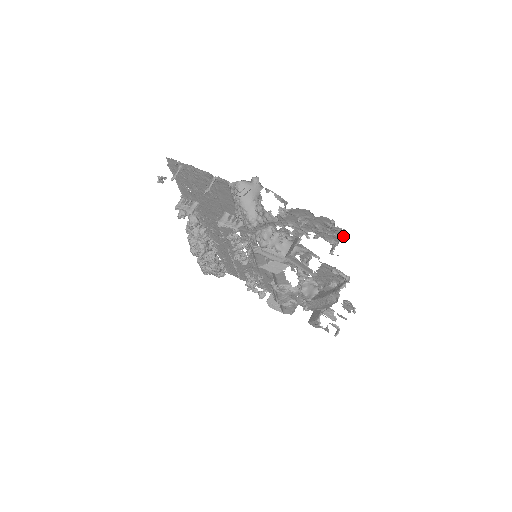
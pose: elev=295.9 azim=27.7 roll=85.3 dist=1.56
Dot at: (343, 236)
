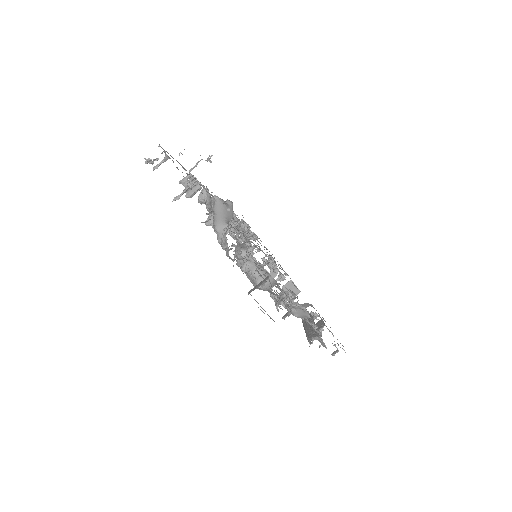
Dot at: (292, 313)
